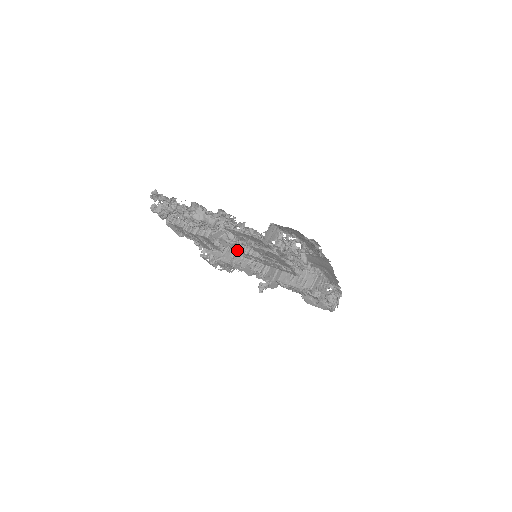
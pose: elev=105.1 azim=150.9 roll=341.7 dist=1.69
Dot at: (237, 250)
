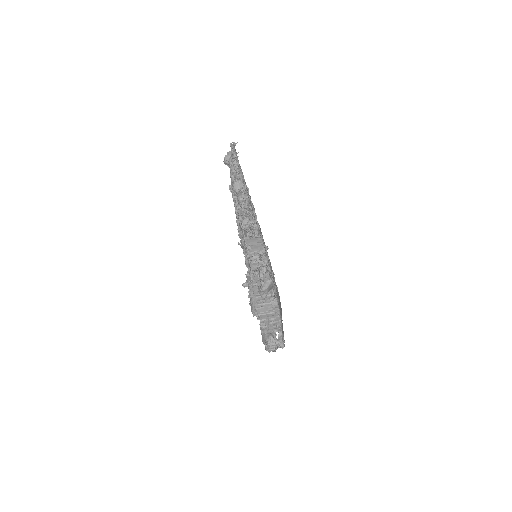
Dot at: occluded
